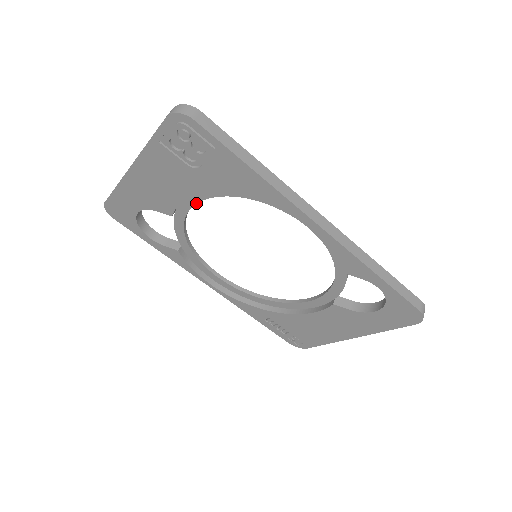
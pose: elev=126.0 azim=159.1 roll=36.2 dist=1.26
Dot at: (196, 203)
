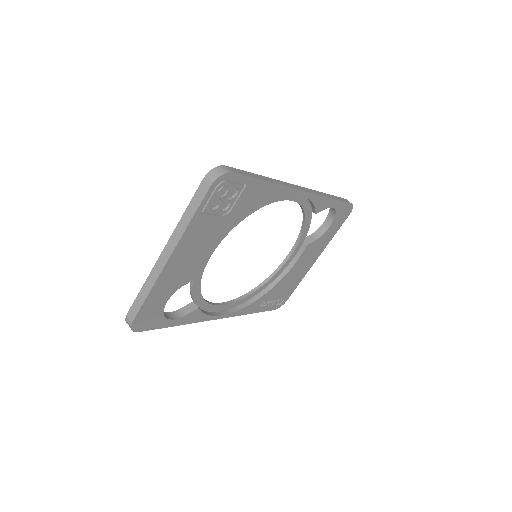
Dot at: occluded
